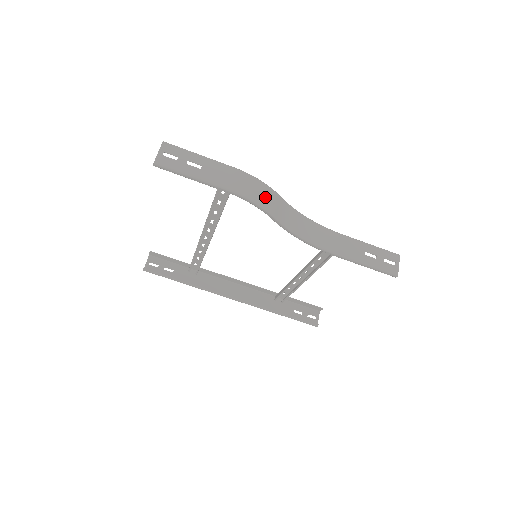
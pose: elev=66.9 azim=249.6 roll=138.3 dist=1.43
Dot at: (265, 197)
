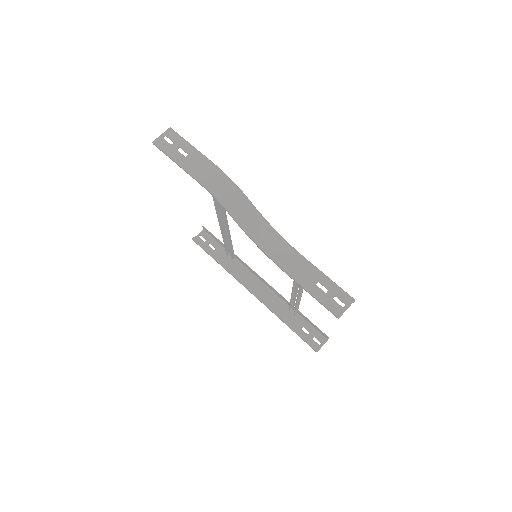
Dot at: (230, 196)
